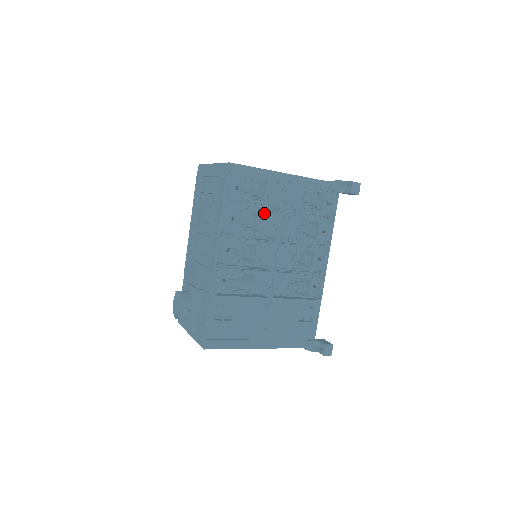
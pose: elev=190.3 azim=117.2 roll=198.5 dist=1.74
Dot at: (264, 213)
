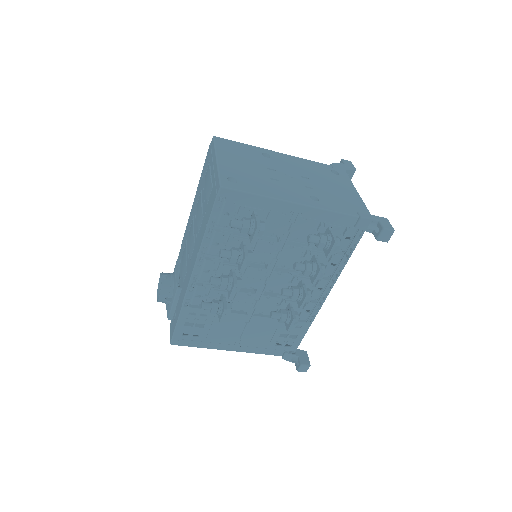
Dot at: (258, 241)
